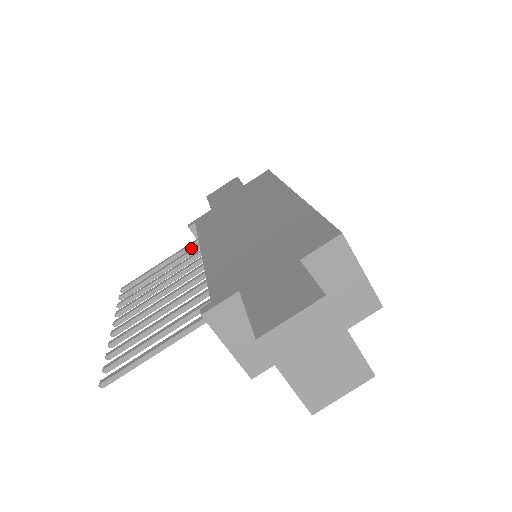
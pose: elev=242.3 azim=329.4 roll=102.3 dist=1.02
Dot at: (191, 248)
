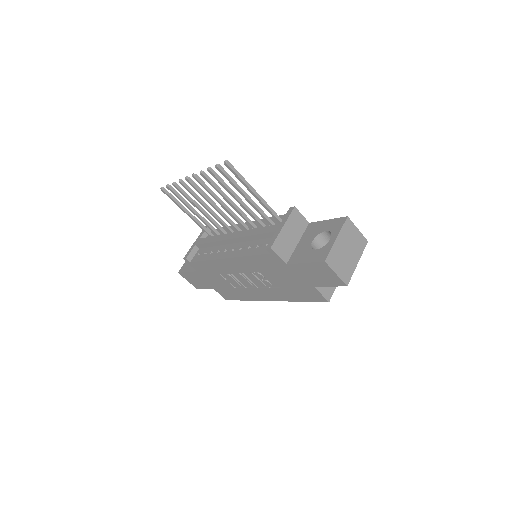
Dot at: (204, 229)
